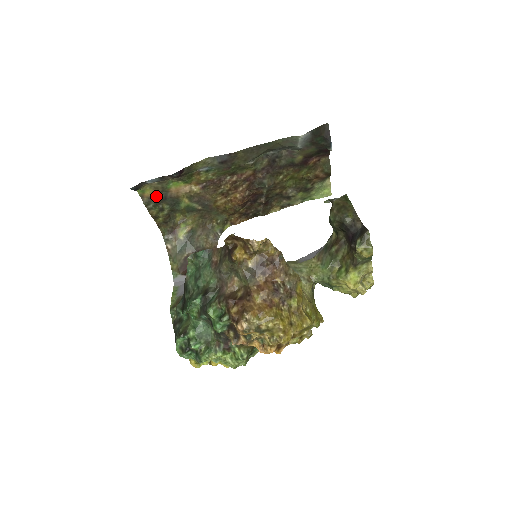
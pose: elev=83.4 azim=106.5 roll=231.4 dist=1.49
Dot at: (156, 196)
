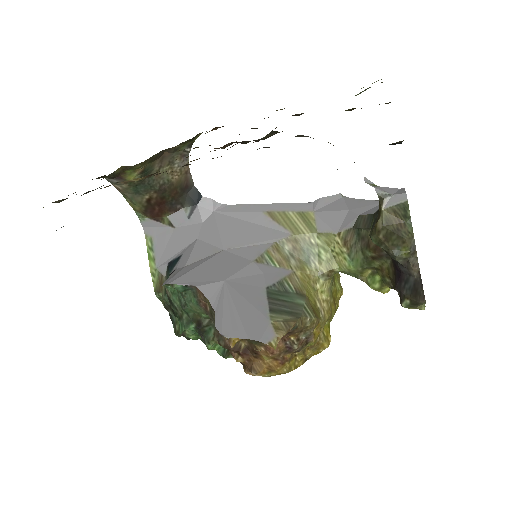
Dot at: occluded
